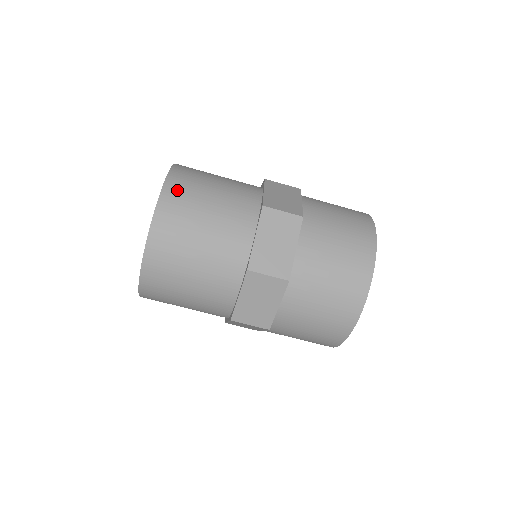
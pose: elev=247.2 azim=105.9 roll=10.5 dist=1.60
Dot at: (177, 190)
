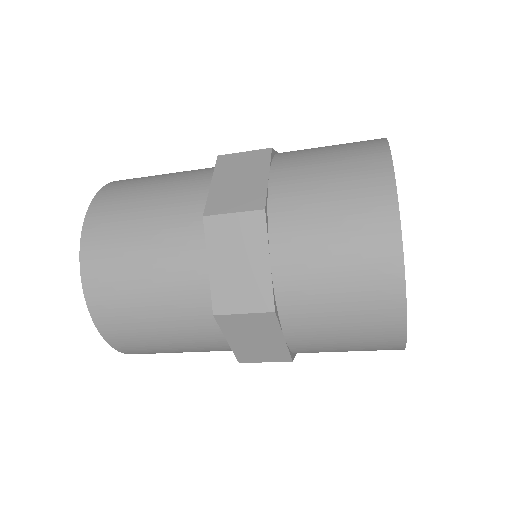
Dot at: occluded
